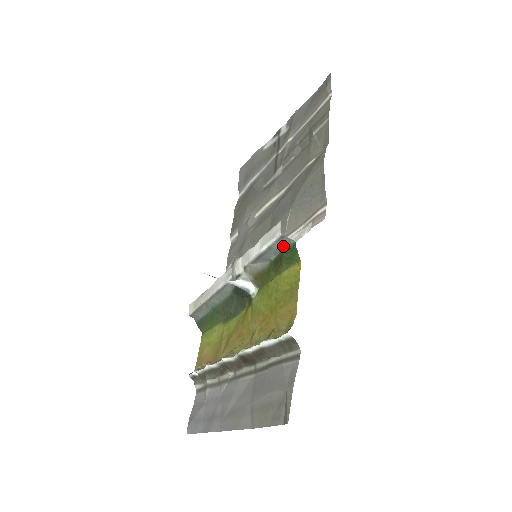
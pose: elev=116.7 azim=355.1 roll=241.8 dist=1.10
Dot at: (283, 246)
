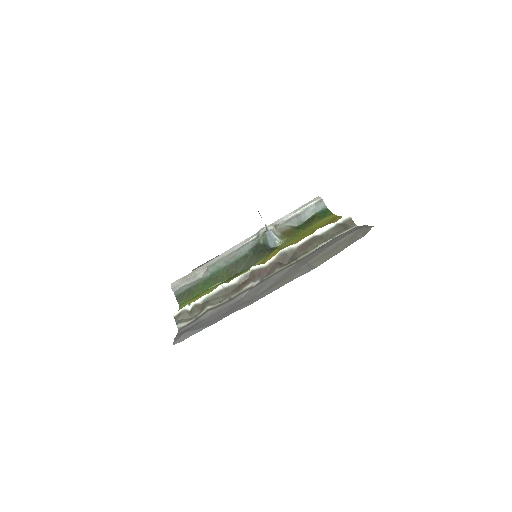
Dot at: (317, 210)
